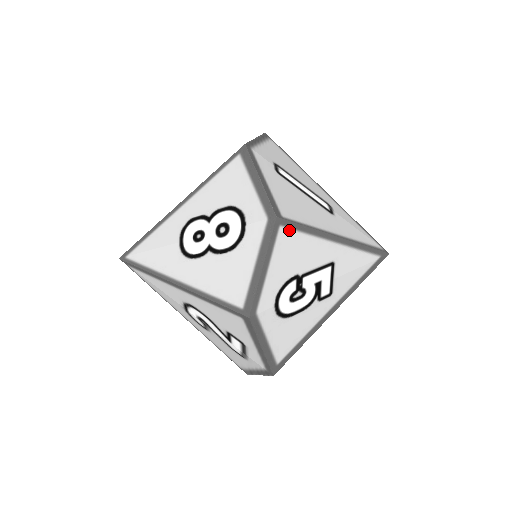
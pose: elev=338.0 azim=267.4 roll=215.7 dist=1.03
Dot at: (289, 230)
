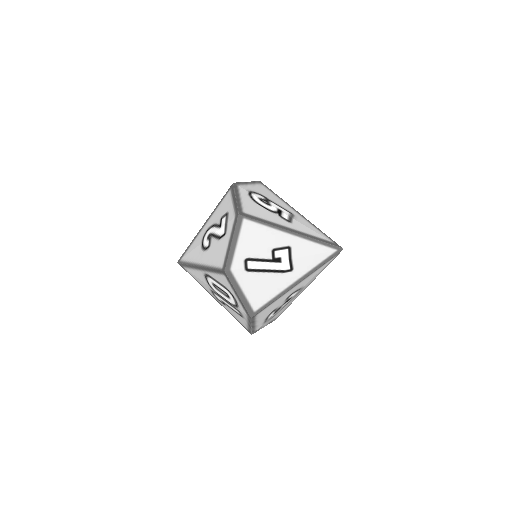
Dot at: (266, 188)
